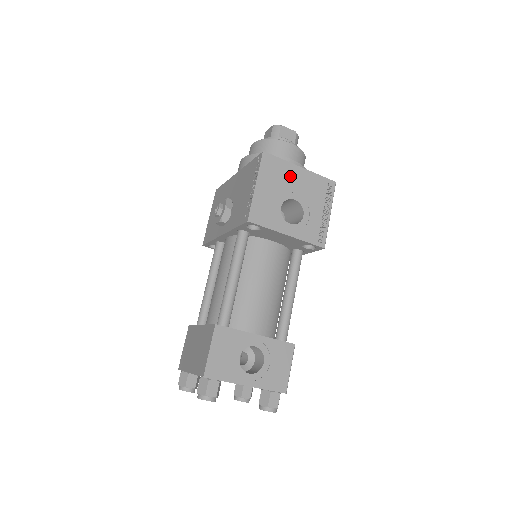
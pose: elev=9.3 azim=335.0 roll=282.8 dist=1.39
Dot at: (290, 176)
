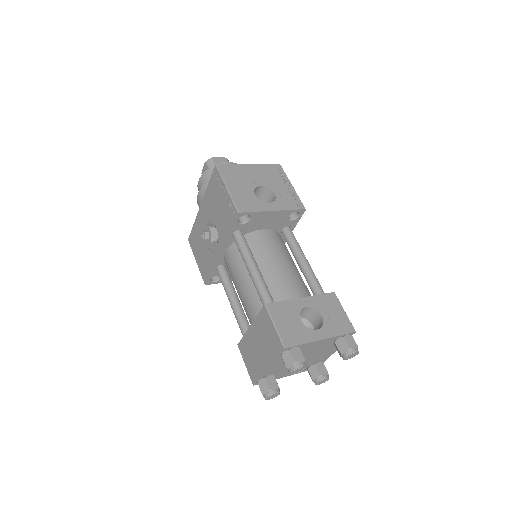
Dot at: (246, 172)
